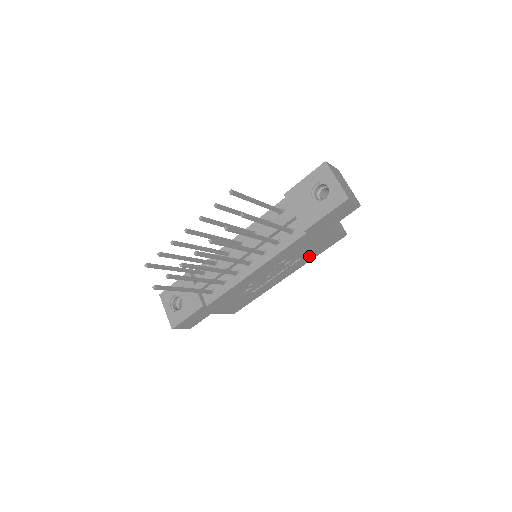
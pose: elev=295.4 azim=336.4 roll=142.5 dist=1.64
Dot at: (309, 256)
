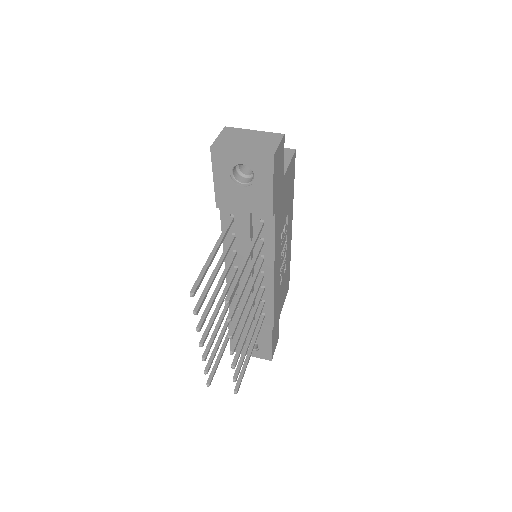
Dot at: (290, 202)
